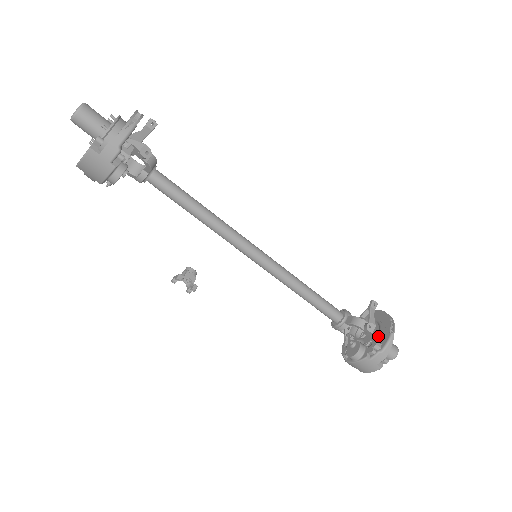
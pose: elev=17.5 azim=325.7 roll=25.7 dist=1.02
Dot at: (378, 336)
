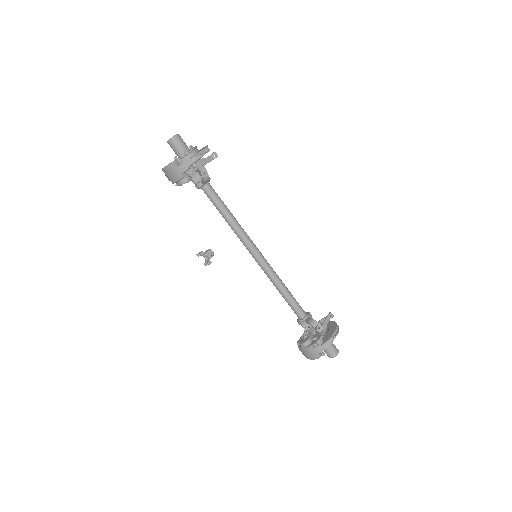
Dot at: (323, 336)
